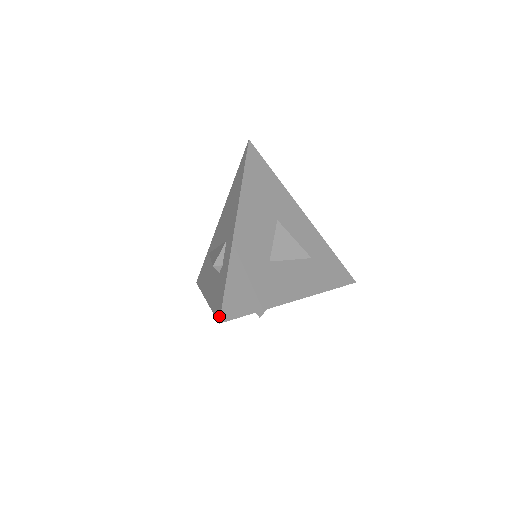
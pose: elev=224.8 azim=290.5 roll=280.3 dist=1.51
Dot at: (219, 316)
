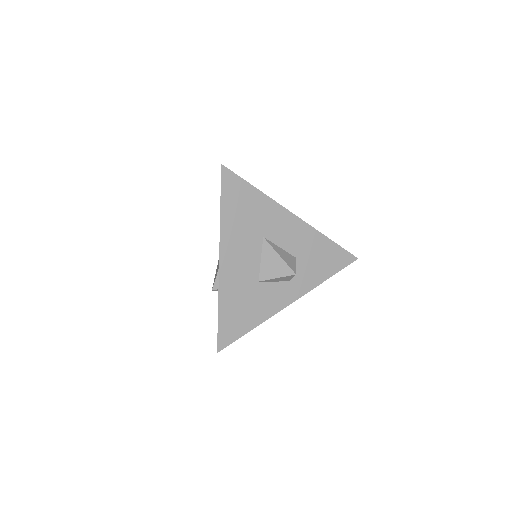
Dot at: (217, 346)
